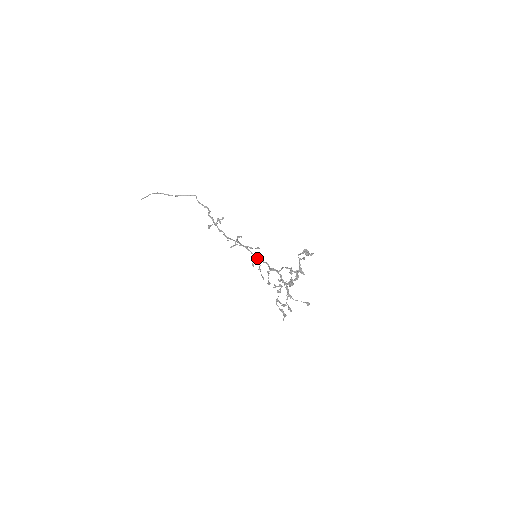
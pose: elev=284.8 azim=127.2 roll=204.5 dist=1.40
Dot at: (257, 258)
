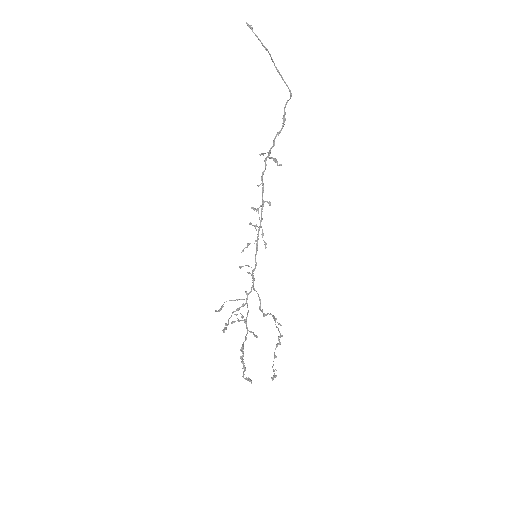
Dot at: (257, 241)
